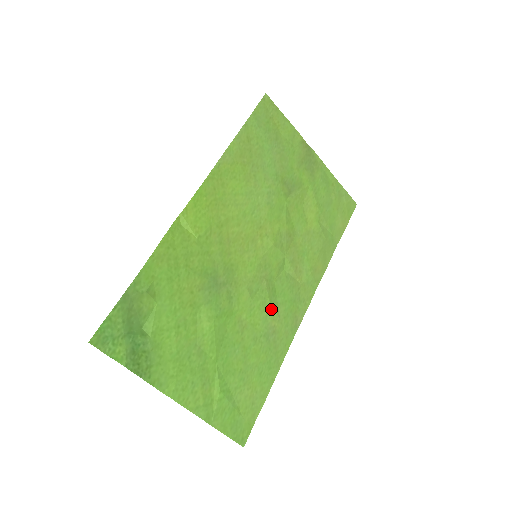
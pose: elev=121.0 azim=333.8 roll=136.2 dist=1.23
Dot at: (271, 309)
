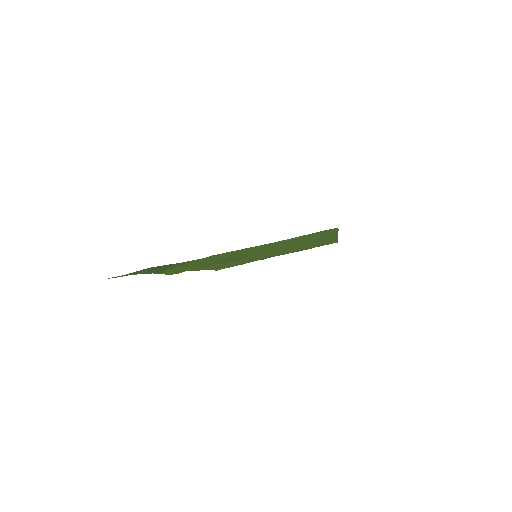
Dot at: occluded
